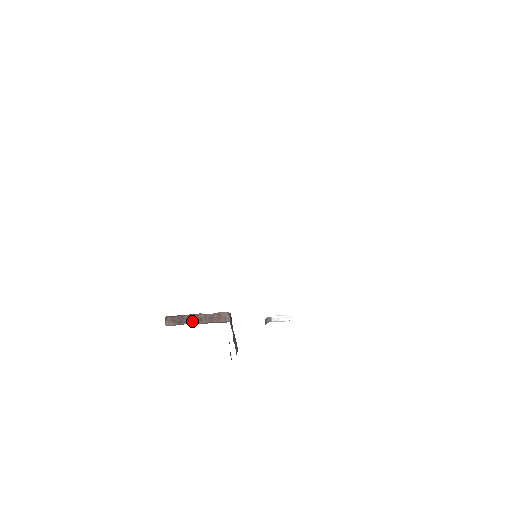
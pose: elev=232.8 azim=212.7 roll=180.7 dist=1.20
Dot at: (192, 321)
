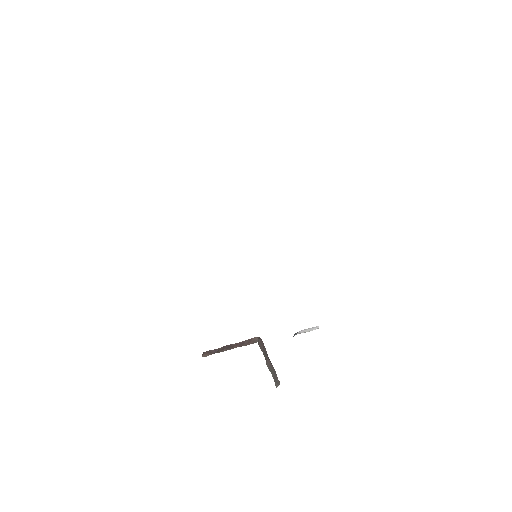
Dot at: (225, 349)
